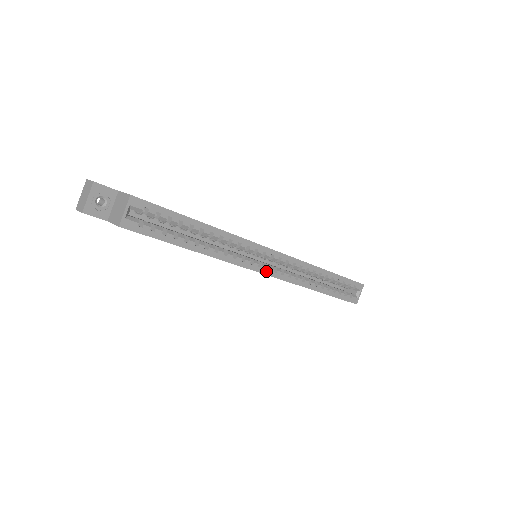
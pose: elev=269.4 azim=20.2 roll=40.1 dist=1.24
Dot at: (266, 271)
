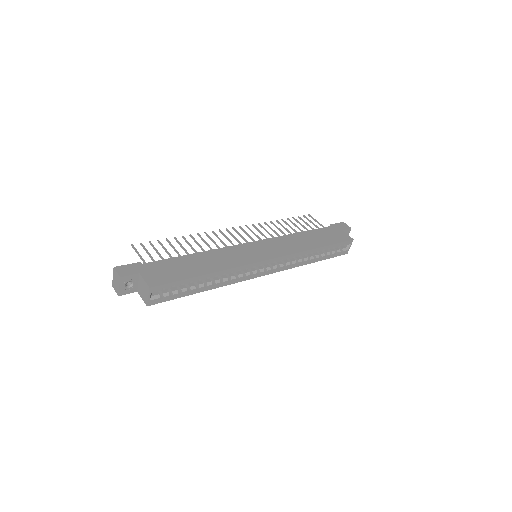
Dot at: (264, 273)
